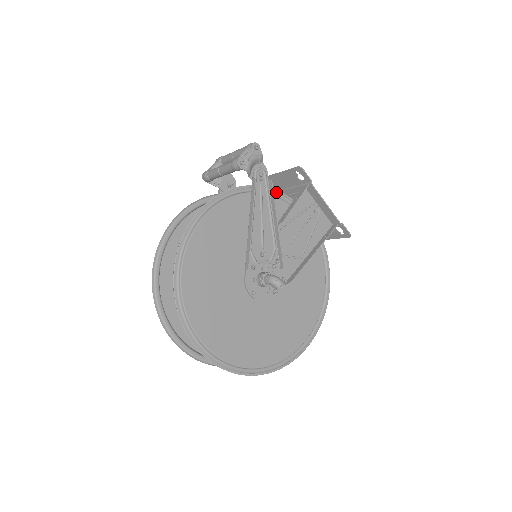
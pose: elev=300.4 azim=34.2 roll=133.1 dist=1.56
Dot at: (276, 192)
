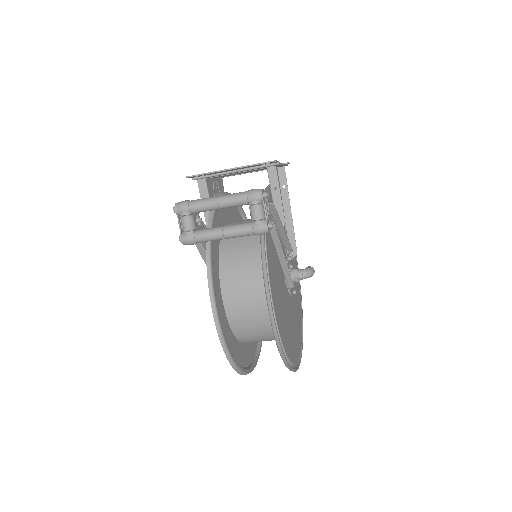
Dot at: occluded
